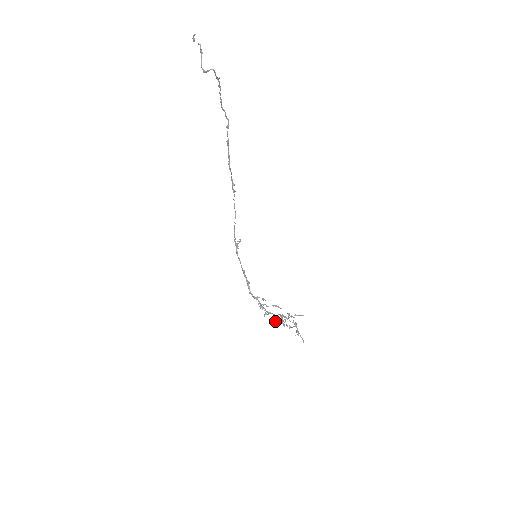
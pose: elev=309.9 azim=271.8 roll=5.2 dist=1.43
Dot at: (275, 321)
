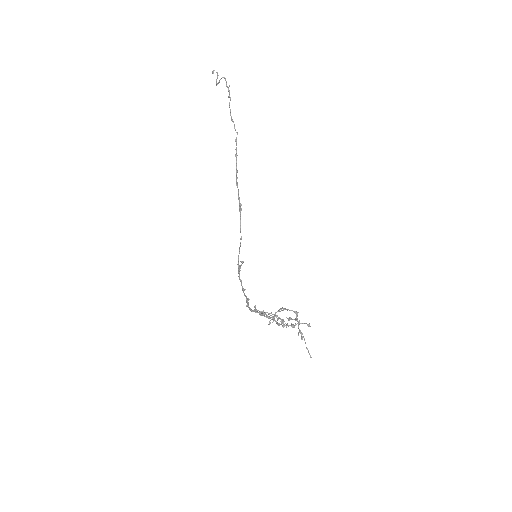
Dot at: (272, 317)
